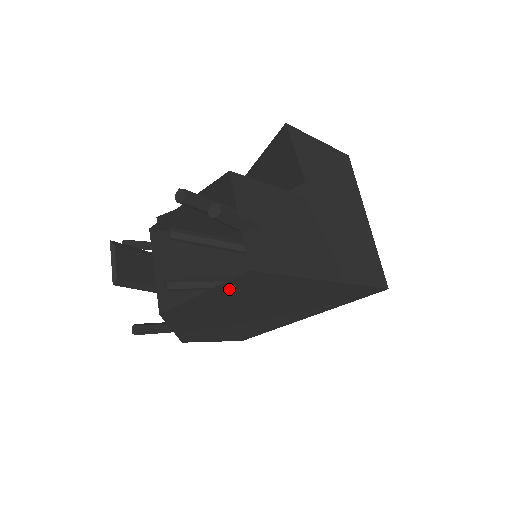
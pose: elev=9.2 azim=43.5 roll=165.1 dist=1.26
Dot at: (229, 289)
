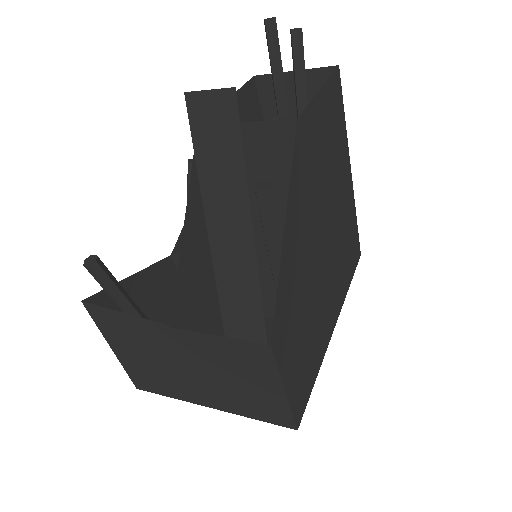
Dot at: (329, 102)
